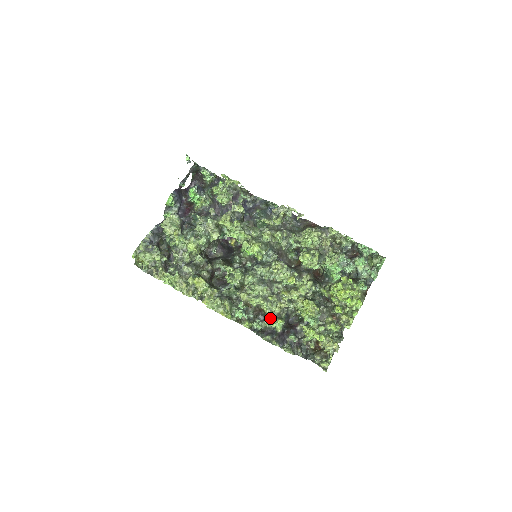
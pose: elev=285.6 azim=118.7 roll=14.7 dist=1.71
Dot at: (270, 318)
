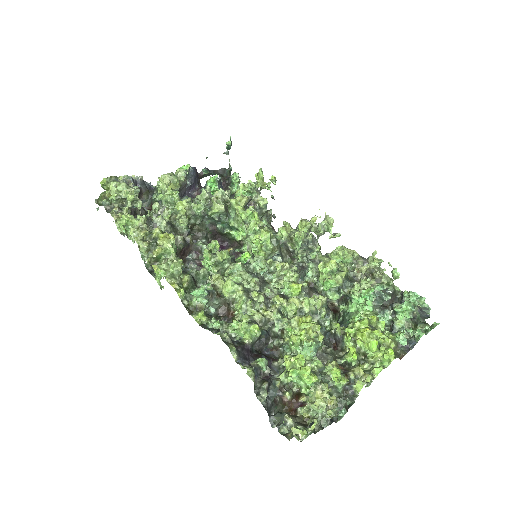
Dot at: (240, 322)
